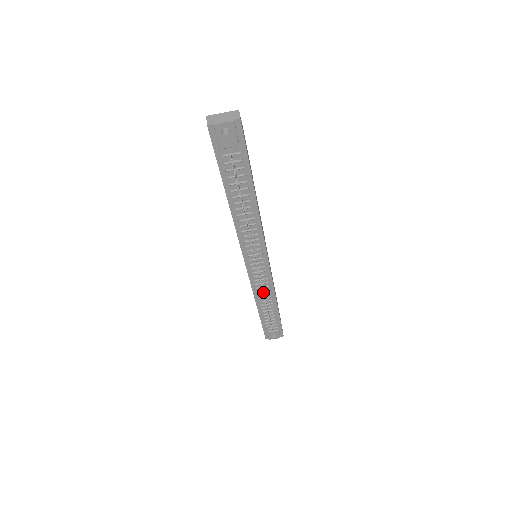
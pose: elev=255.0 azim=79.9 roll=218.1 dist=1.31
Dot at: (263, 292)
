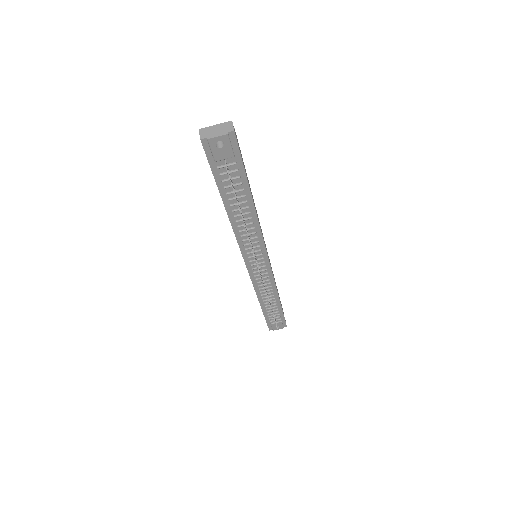
Dot at: (265, 290)
